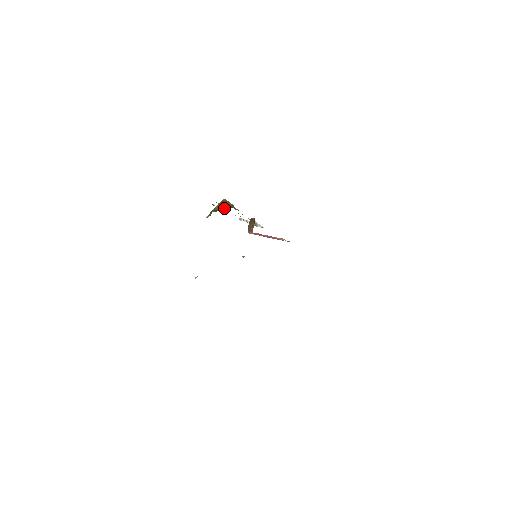
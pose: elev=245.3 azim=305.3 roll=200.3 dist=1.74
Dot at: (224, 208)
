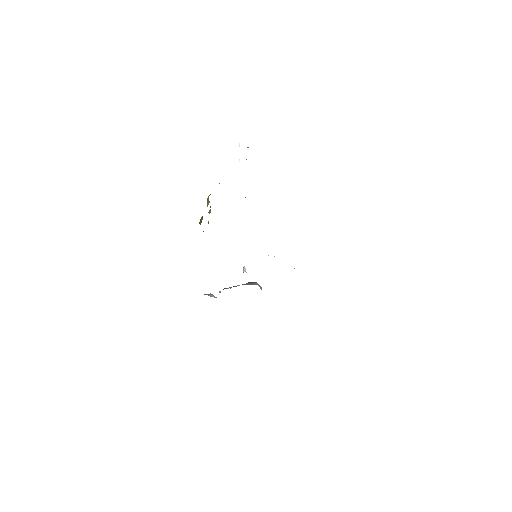
Dot at: occluded
